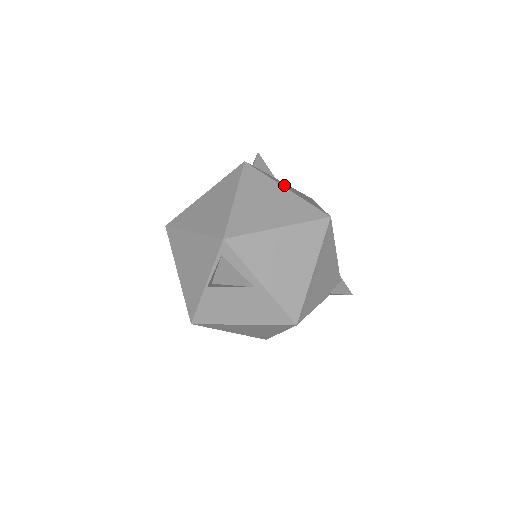
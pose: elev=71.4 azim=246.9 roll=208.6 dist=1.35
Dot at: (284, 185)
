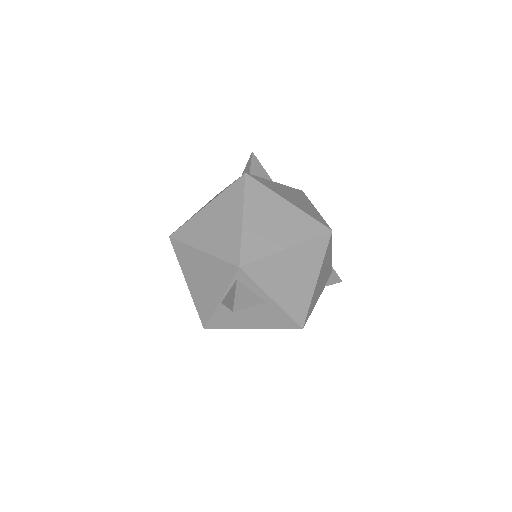
Dot at: (284, 193)
